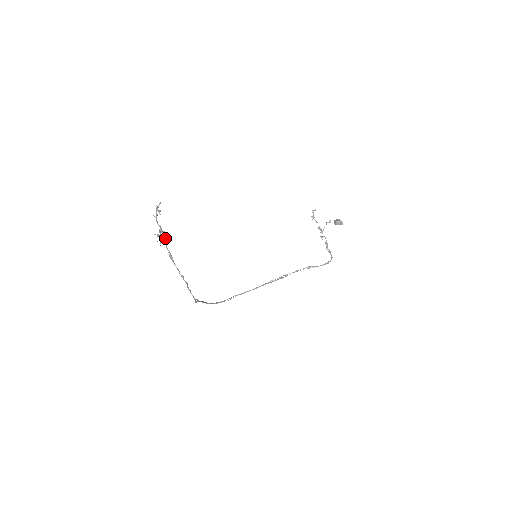
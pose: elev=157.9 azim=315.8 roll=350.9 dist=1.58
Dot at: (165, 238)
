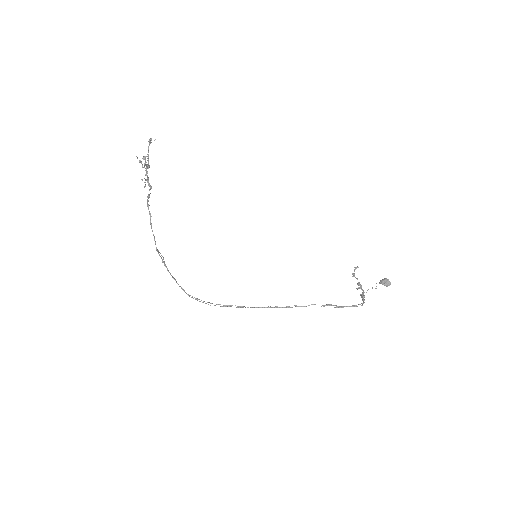
Dot at: (146, 166)
